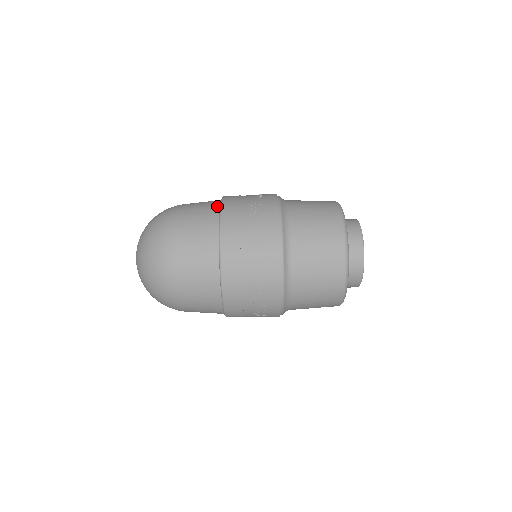
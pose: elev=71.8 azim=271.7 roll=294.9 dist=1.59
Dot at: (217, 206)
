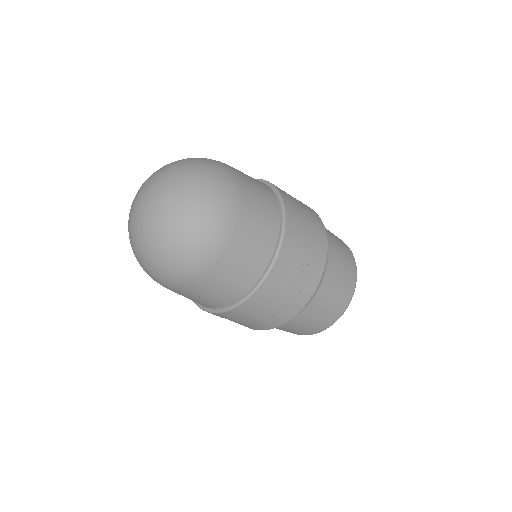
Dot at: (252, 284)
